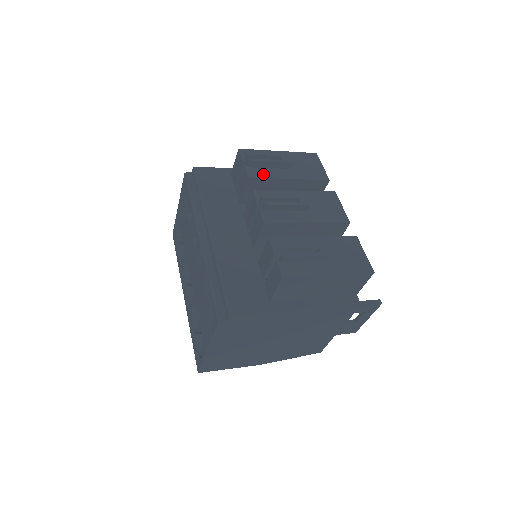
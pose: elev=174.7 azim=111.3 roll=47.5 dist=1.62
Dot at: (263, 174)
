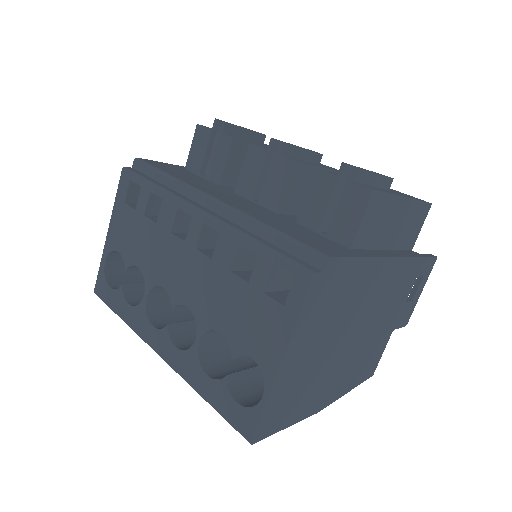
Dot at: occluded
